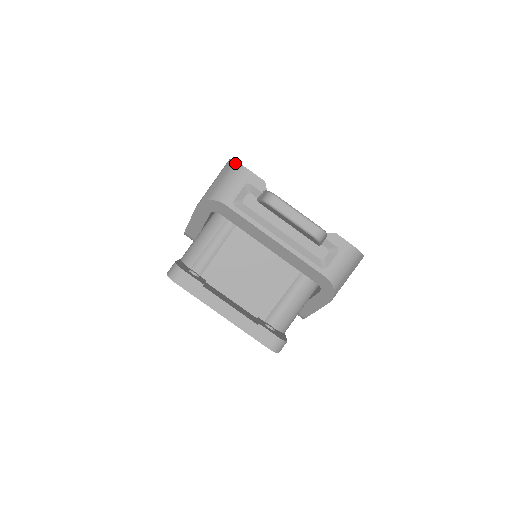
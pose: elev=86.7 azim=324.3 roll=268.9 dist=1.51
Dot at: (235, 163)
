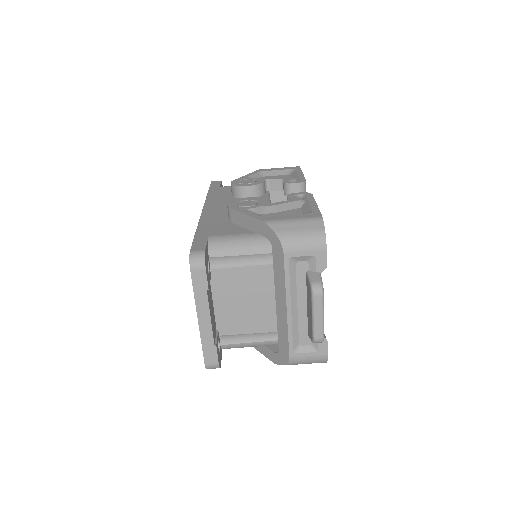
Dot at: (323, 232)
